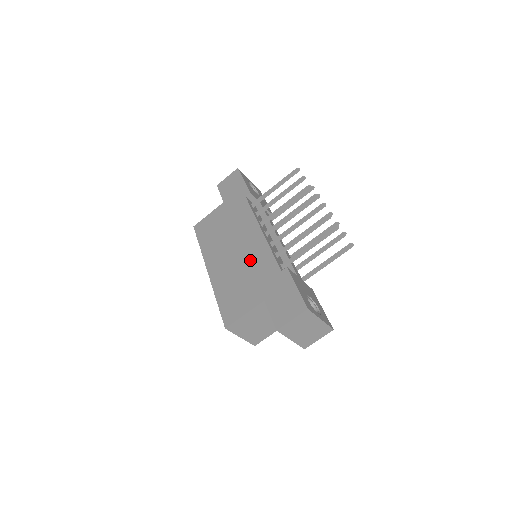
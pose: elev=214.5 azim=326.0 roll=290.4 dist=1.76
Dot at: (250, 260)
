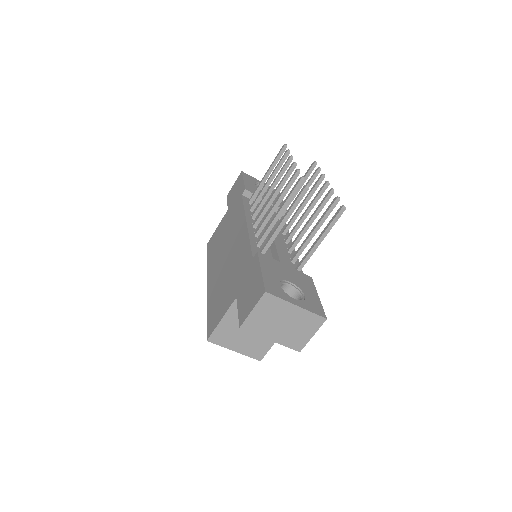
Dot at: (234, 258)
